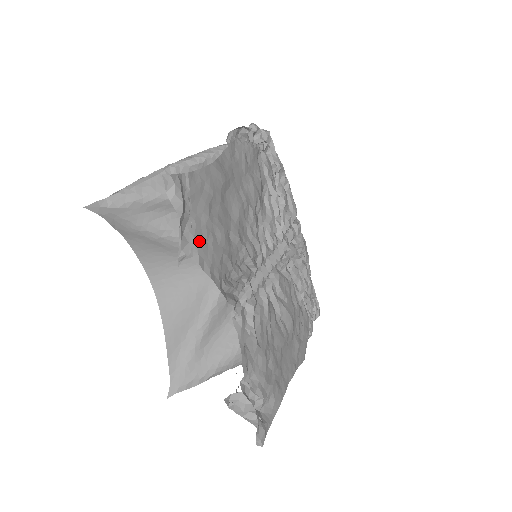
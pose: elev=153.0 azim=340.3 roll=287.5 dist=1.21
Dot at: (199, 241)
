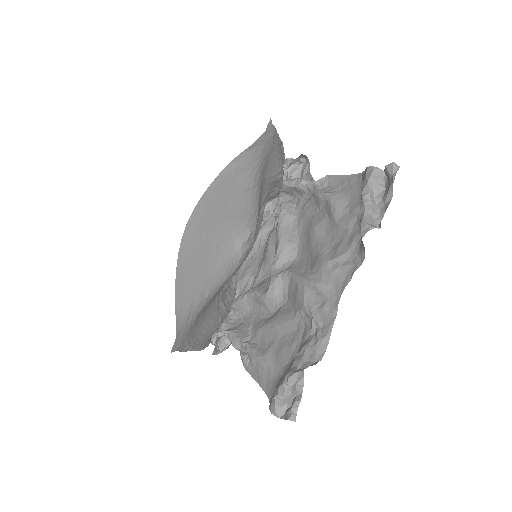
Dot at: occluded
